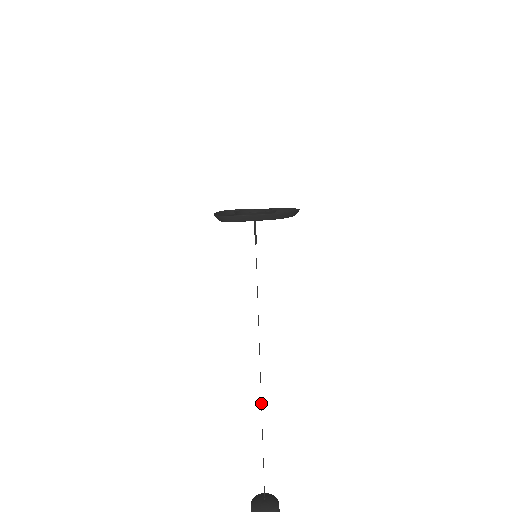
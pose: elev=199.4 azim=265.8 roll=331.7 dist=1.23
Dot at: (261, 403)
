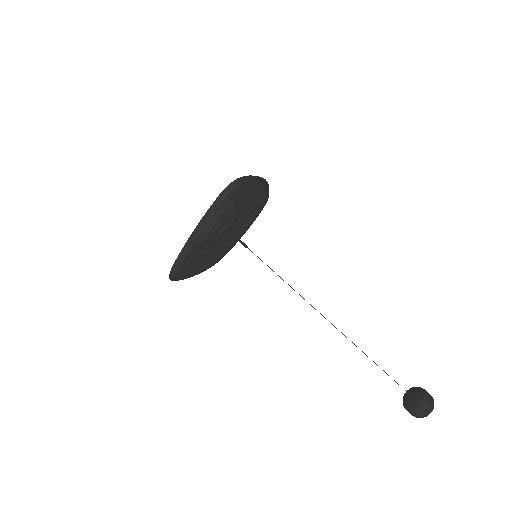
Dot at: occluded
